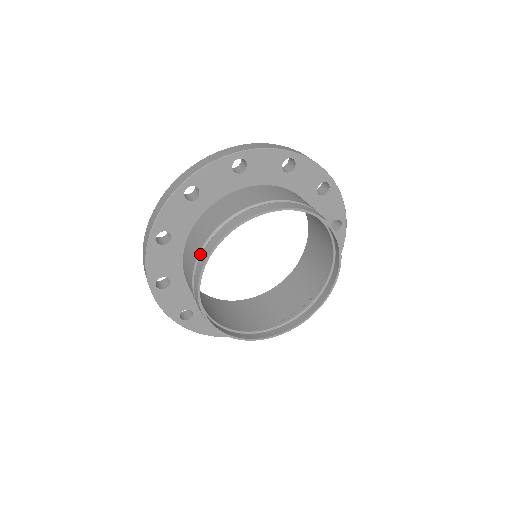
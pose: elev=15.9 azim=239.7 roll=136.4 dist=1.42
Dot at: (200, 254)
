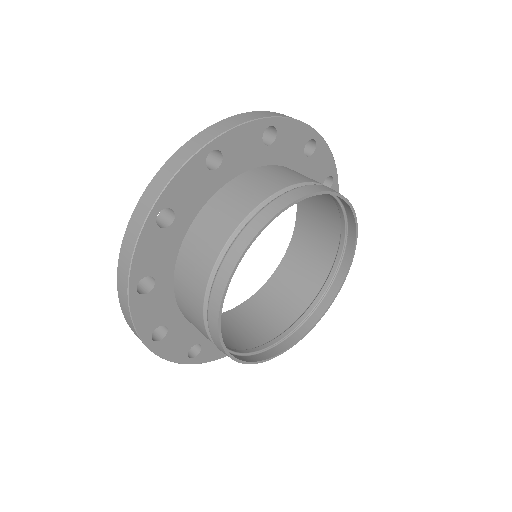
Dot at: (229, 242)
